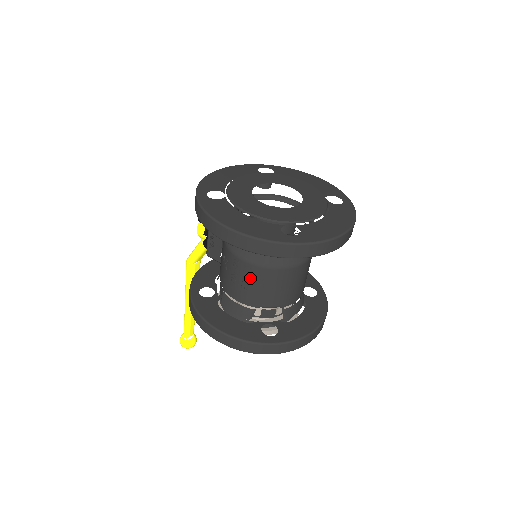
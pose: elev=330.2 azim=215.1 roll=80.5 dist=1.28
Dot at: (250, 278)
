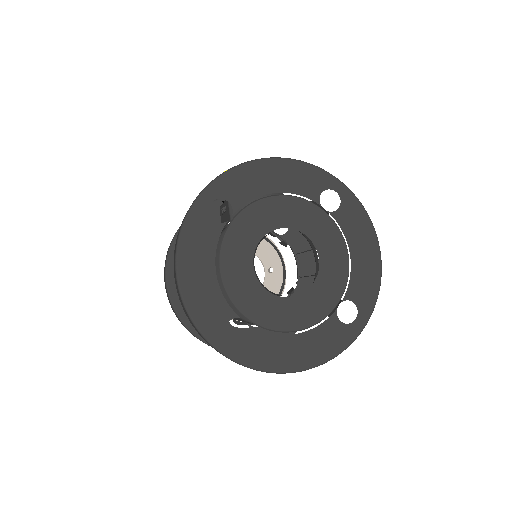
Dot at: occluded
